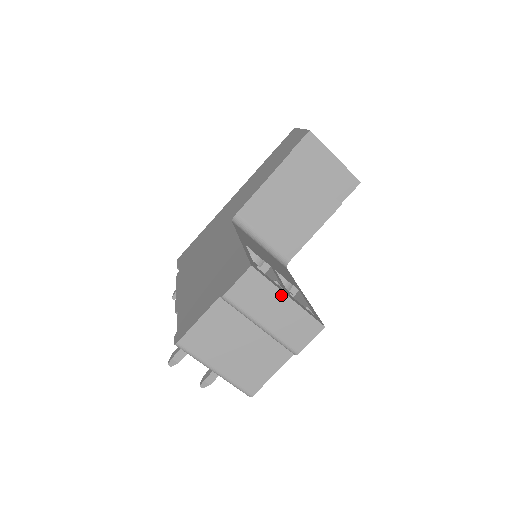
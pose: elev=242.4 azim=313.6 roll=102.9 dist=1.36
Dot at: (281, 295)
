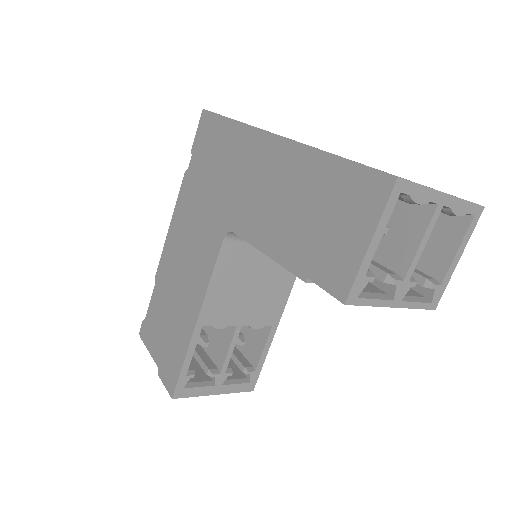
Dot at: (207, 393)
